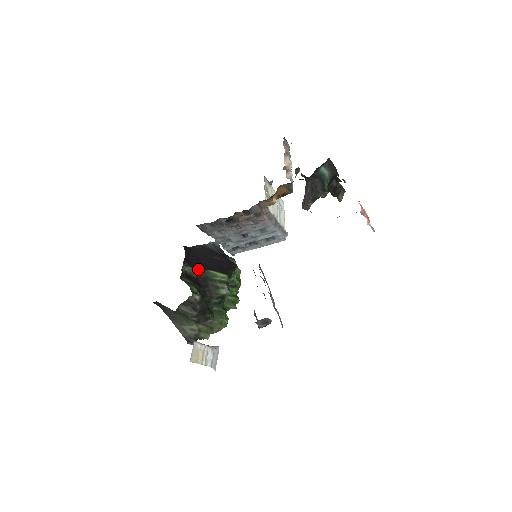
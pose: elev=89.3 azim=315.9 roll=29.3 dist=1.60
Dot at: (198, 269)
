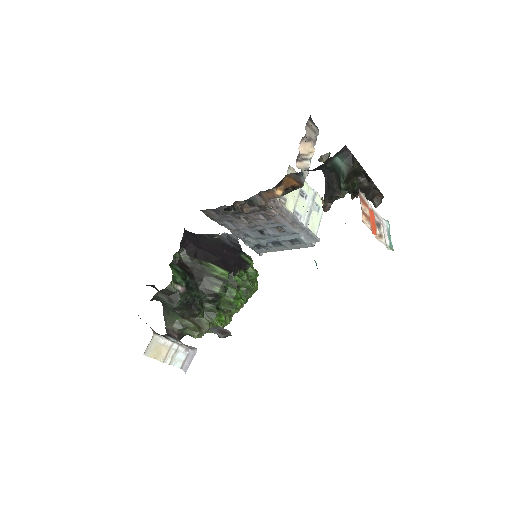
Dot at: (196, 259)
